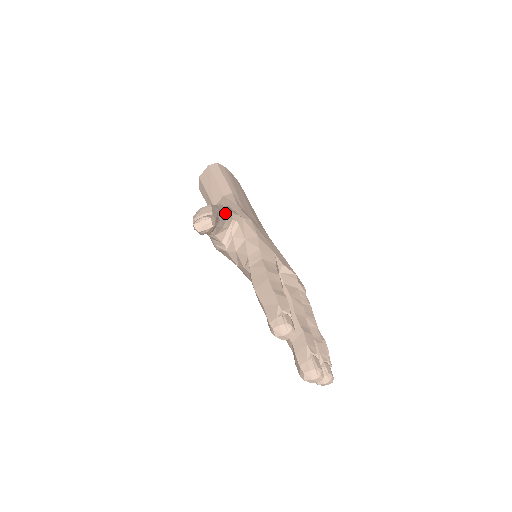
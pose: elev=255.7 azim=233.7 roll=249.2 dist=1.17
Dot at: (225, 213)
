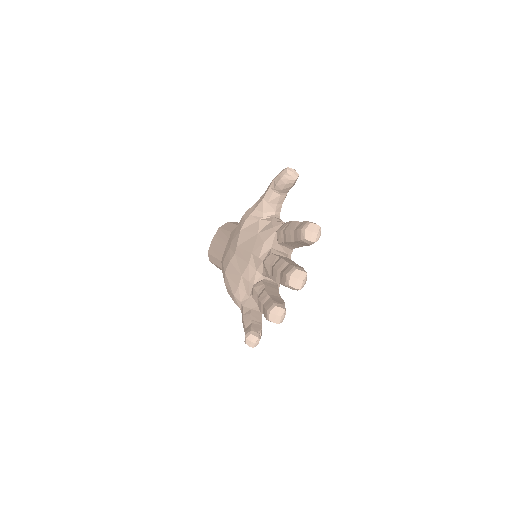
Dot at: occluded
